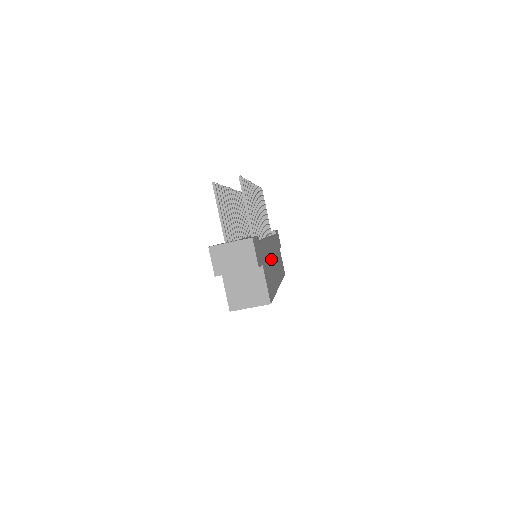
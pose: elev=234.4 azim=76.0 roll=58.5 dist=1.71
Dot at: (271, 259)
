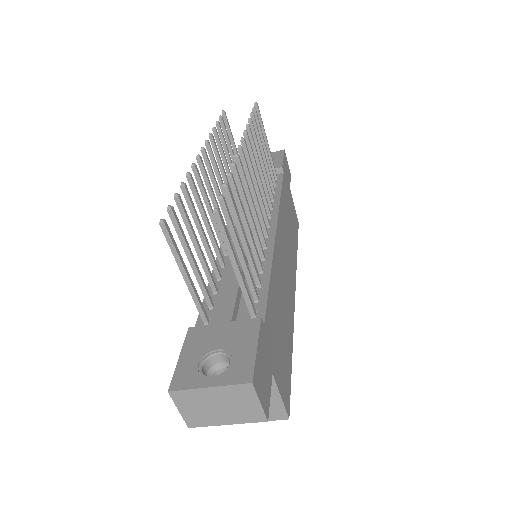
Dot at: (282, 279)
